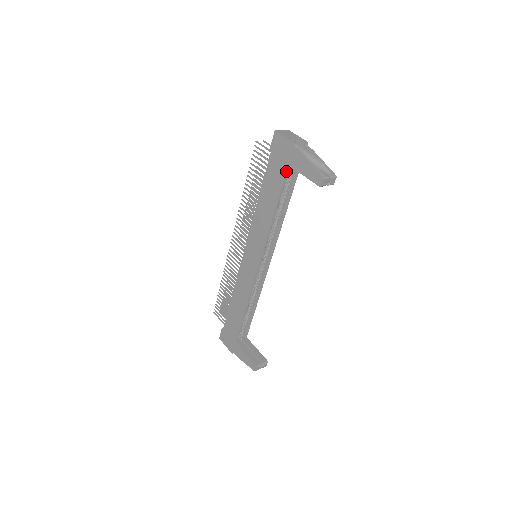
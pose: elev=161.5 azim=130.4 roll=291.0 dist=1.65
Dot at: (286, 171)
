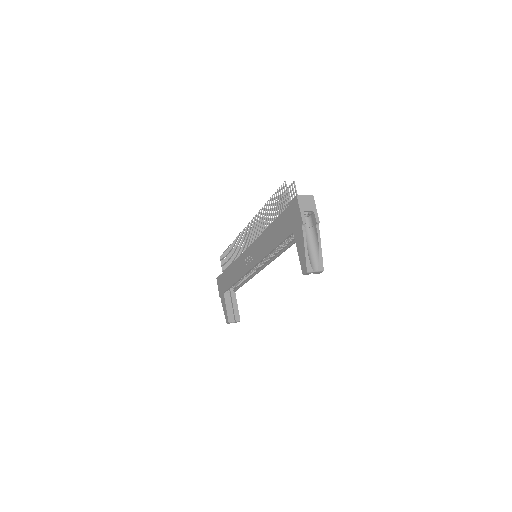
Dot at: (290, 234)
